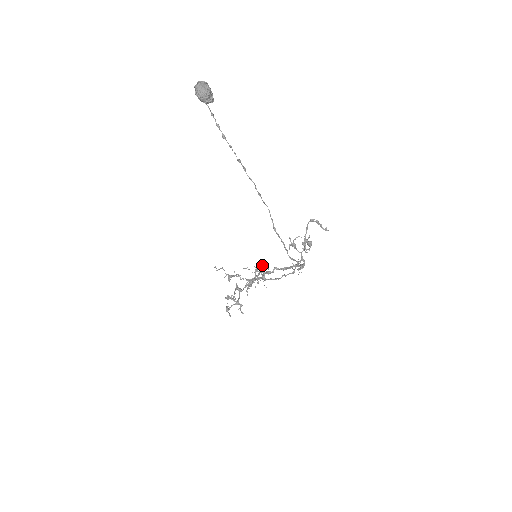
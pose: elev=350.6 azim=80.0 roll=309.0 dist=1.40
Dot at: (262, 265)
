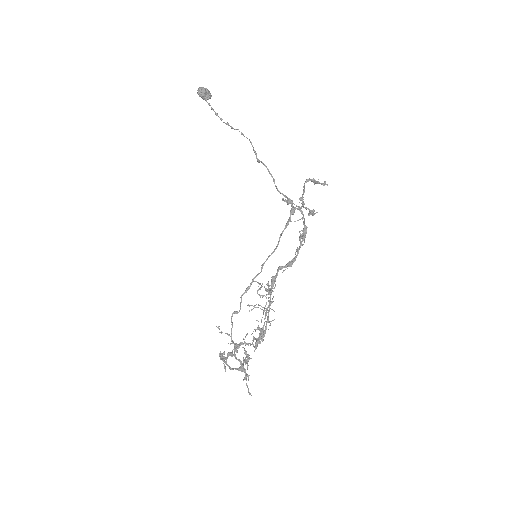
Dot at: (268, 282)
